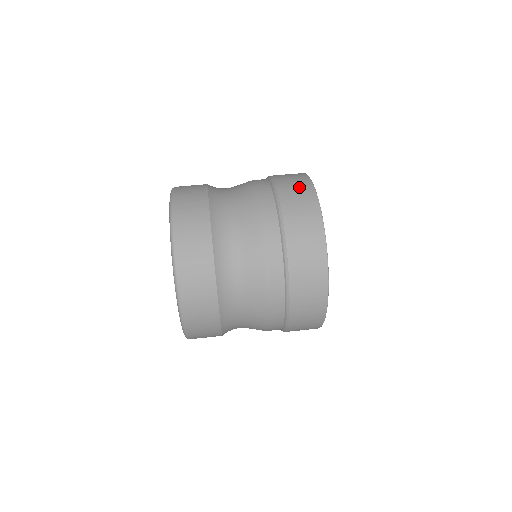
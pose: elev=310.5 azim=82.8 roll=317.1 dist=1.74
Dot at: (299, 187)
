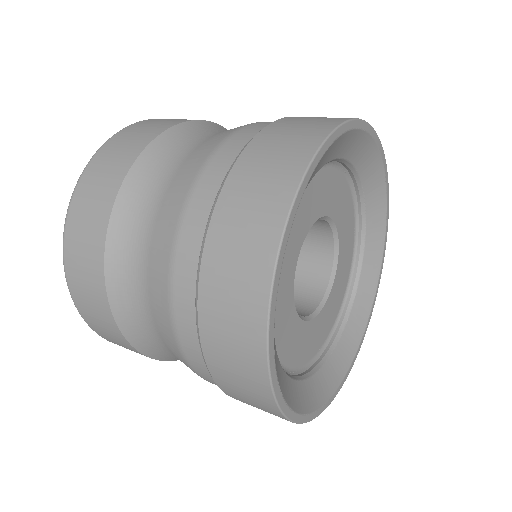
Dot at: (296, 137)
